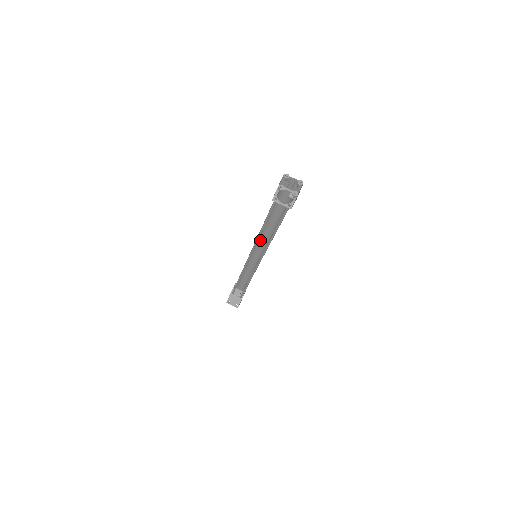
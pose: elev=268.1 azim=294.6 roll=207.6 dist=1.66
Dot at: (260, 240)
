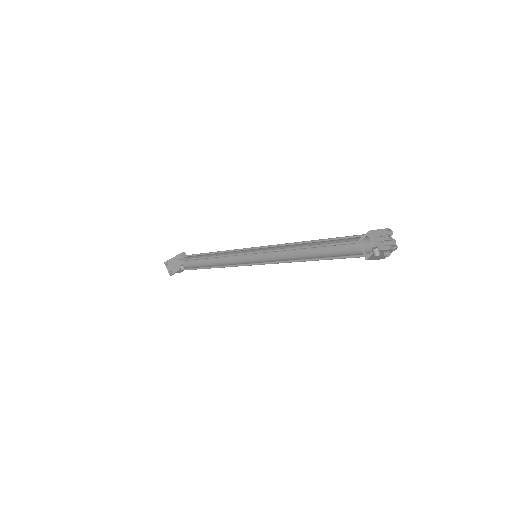
Dot at: (277, 248)
